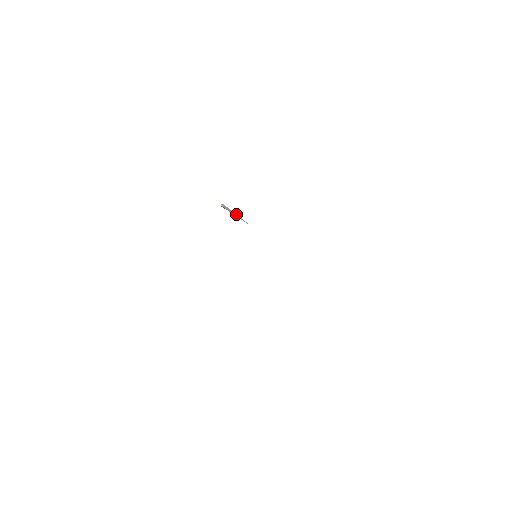
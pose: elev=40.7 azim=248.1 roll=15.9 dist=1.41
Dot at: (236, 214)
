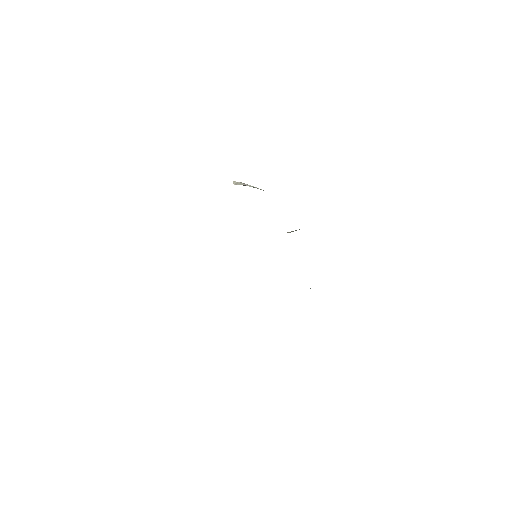
Dot at: (250, 185)
